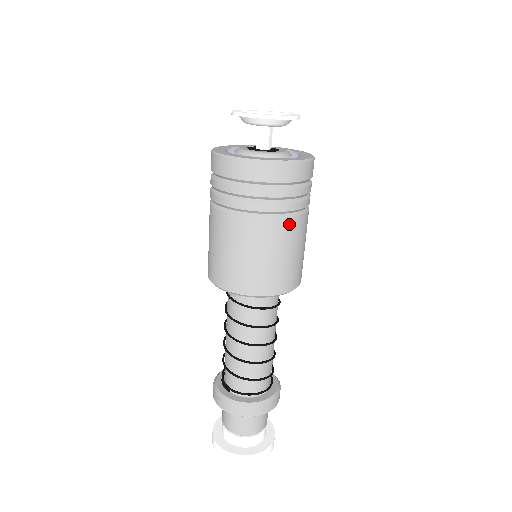
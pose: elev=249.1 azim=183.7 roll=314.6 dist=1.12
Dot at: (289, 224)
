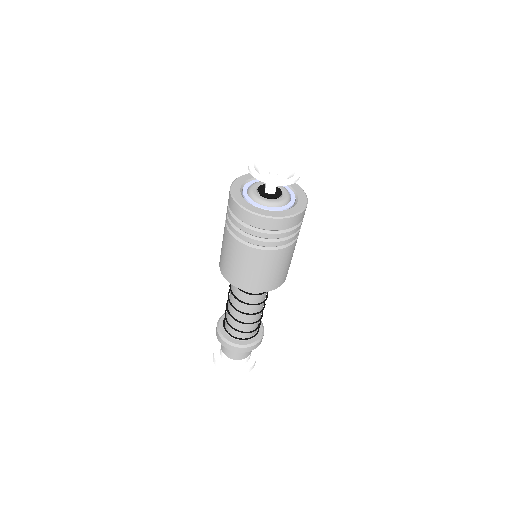
Dot at: (259, 253)
